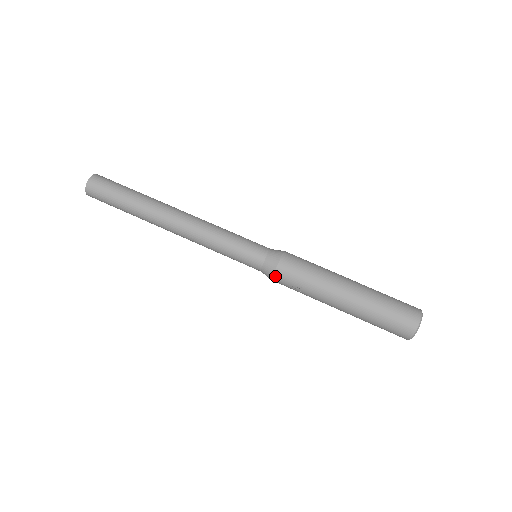
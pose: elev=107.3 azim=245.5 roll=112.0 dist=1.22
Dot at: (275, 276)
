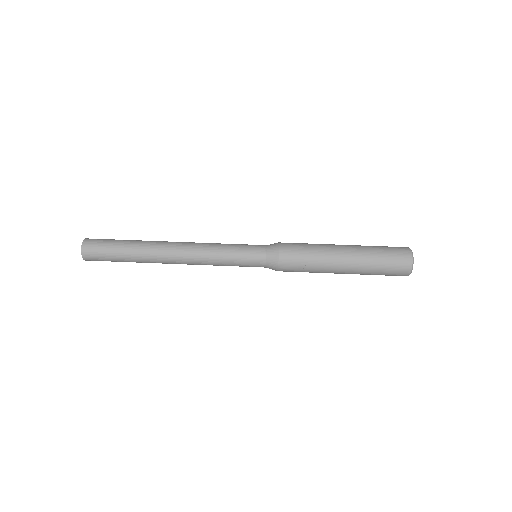
Dot at: (280, 264)
